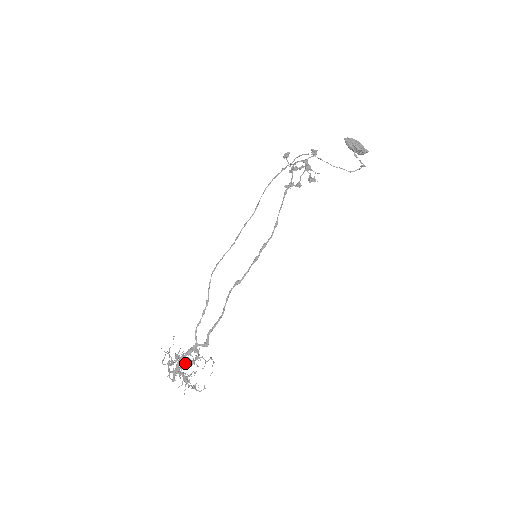
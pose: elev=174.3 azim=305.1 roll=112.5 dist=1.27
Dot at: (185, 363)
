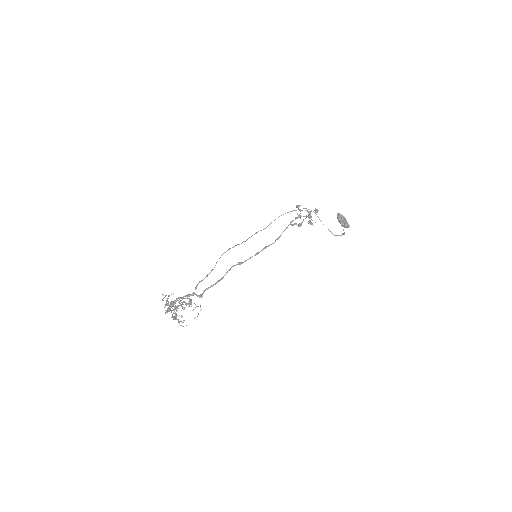
Dot at: occluded
